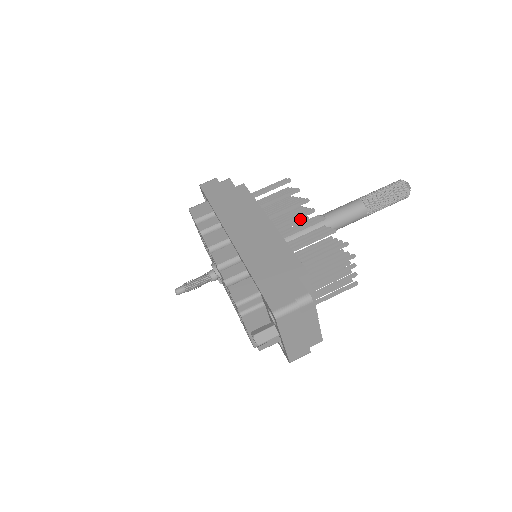
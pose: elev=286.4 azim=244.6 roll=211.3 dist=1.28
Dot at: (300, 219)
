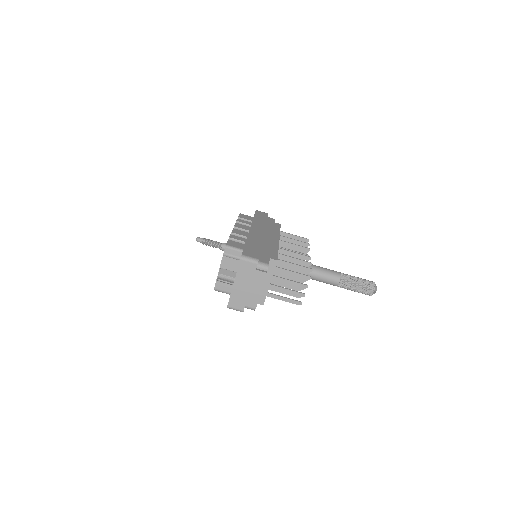
Dot at: occluded
